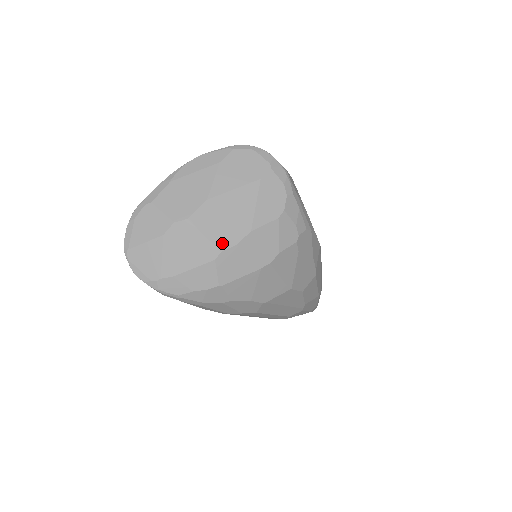
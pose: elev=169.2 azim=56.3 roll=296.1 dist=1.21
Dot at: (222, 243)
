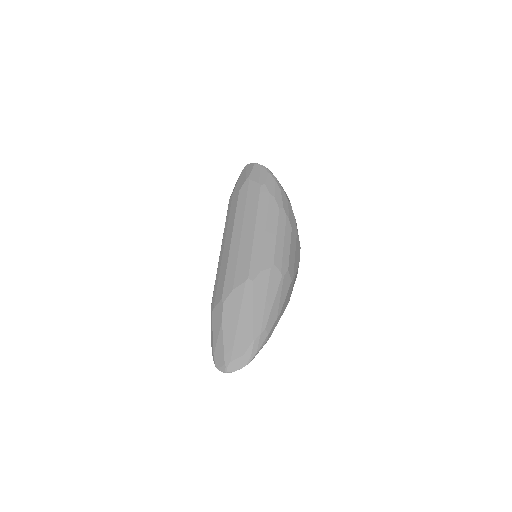
Dot at: occluded
